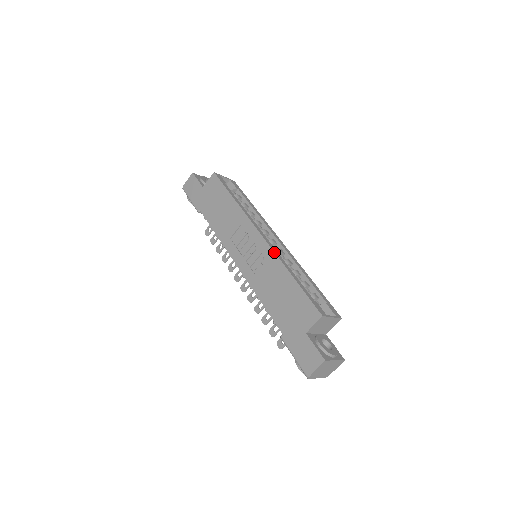
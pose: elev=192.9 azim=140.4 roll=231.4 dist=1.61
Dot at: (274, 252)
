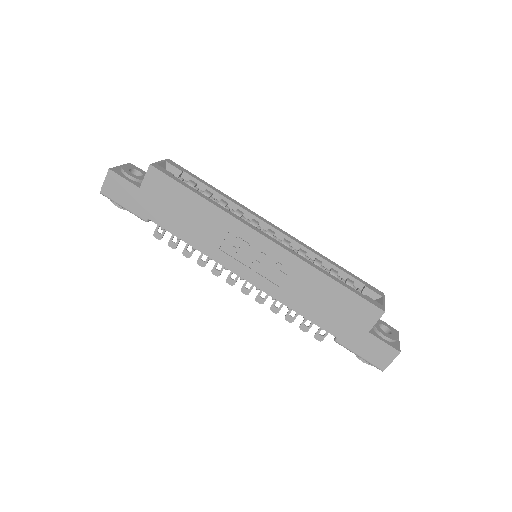
Dot at: (295, 256)
